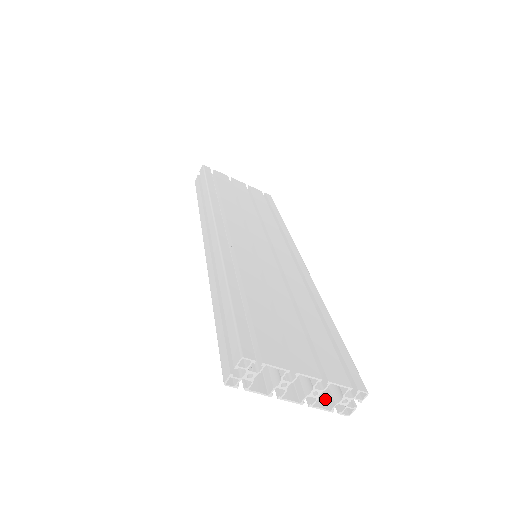
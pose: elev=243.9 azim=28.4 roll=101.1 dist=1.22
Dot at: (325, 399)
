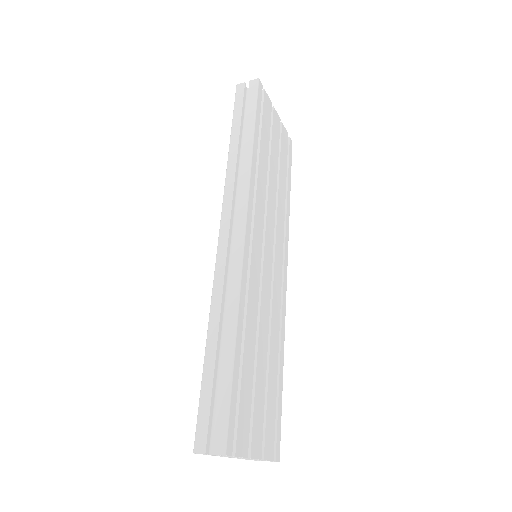
Dot at: occluded
